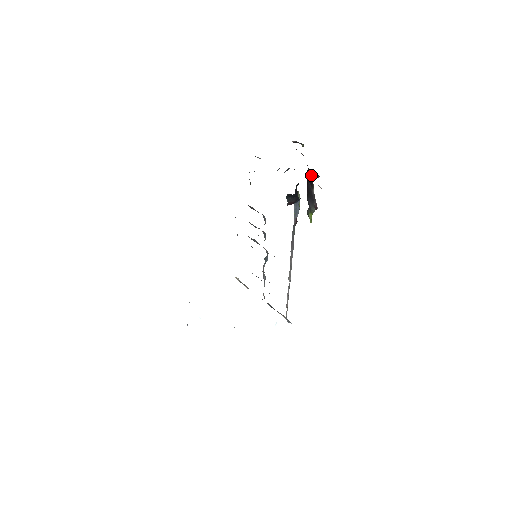
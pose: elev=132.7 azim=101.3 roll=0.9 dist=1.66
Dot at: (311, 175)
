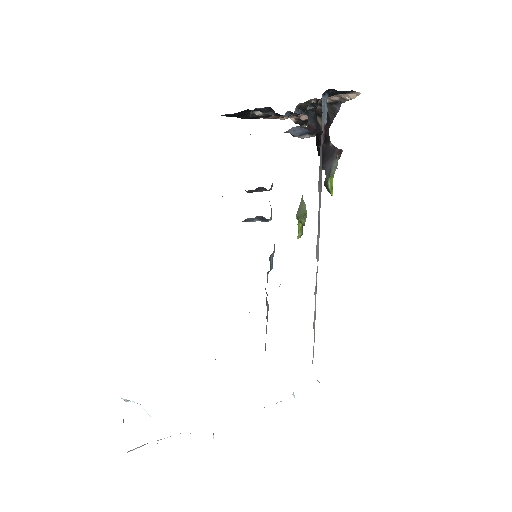
Dot at: (325, 129)
